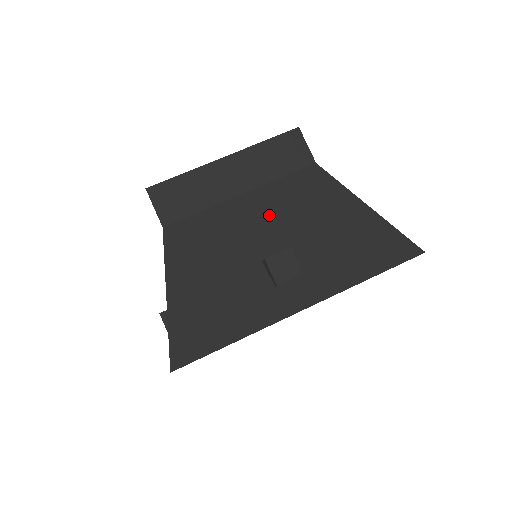
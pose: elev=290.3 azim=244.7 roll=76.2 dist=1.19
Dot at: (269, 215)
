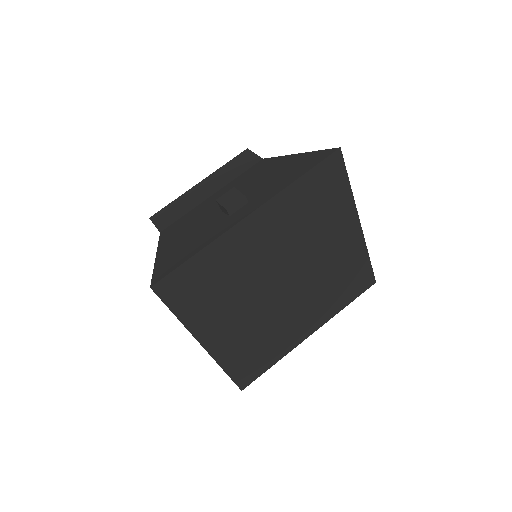
Dot at: occluded
